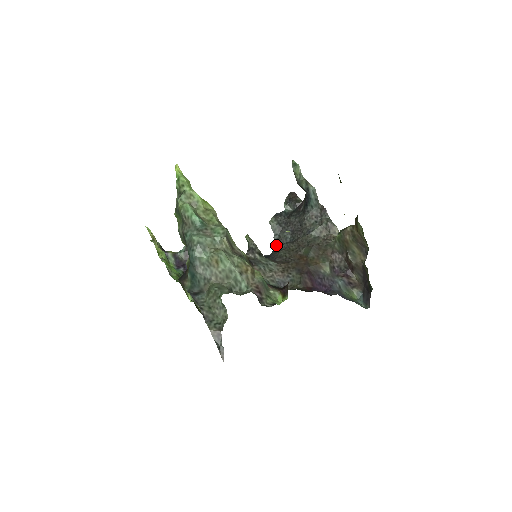
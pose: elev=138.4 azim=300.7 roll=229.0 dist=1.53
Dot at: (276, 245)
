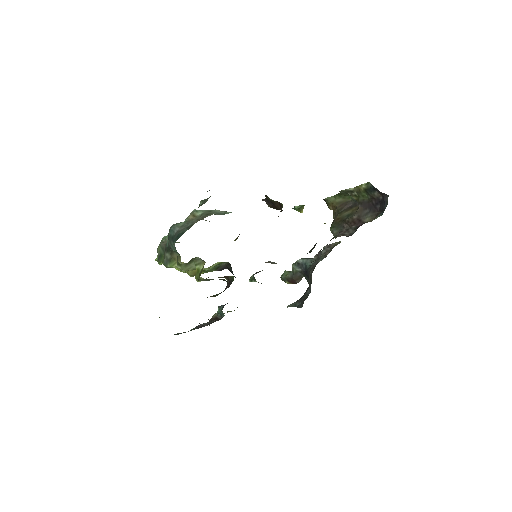
Dot at: (302, 305)
